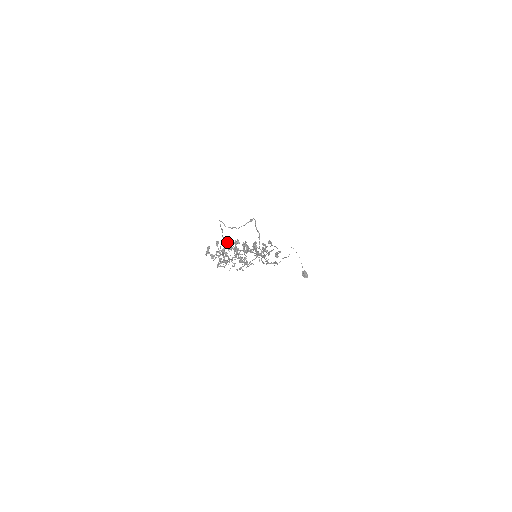
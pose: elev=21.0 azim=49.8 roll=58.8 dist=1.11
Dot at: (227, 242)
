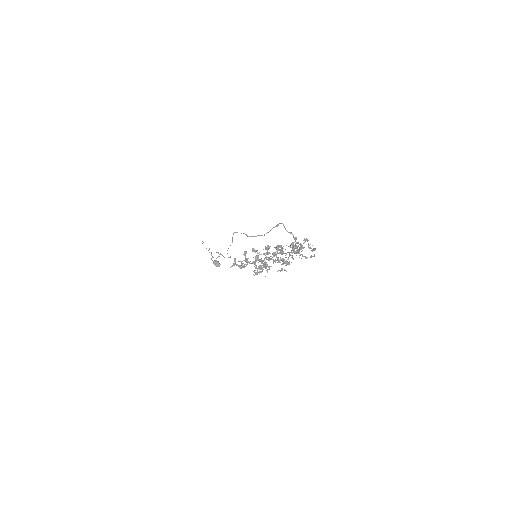
Dot at: (255, 250)
